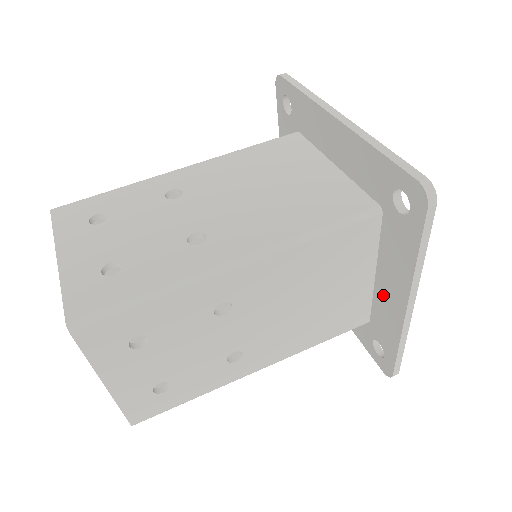
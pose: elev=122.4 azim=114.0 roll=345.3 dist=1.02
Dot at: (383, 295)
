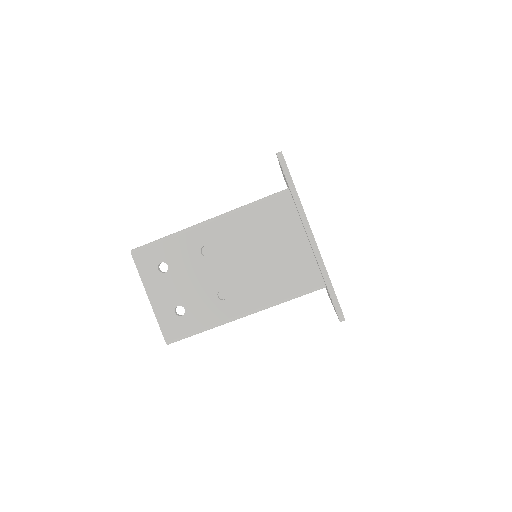
Dot at: occluded
